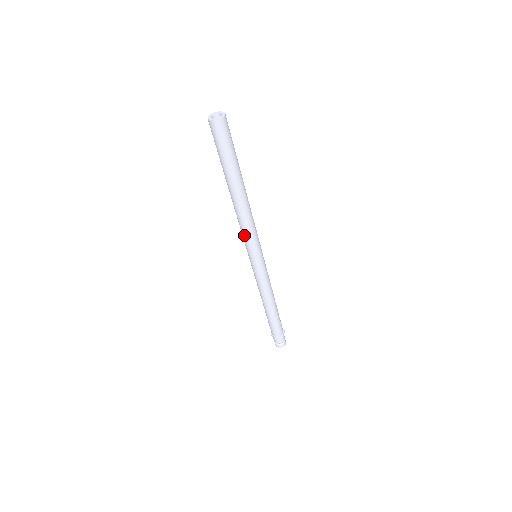
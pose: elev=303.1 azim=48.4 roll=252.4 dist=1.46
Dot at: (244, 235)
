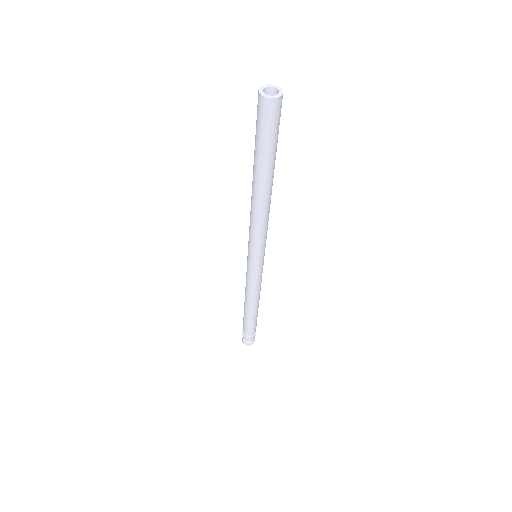
Dot at: (249, 229)
